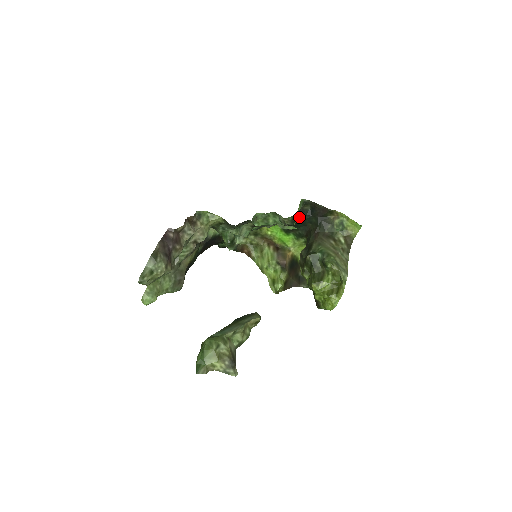
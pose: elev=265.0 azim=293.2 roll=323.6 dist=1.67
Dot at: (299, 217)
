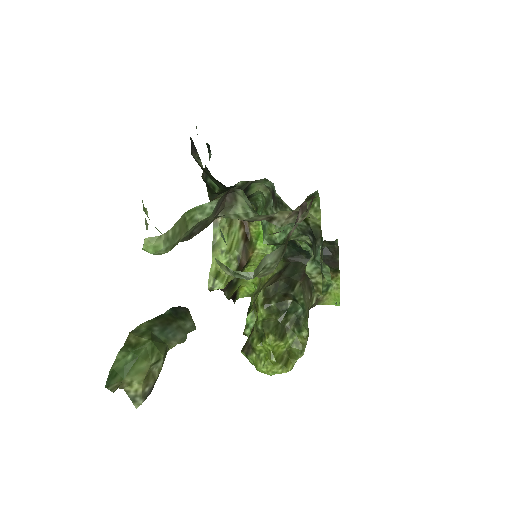
Dot at: occluded
